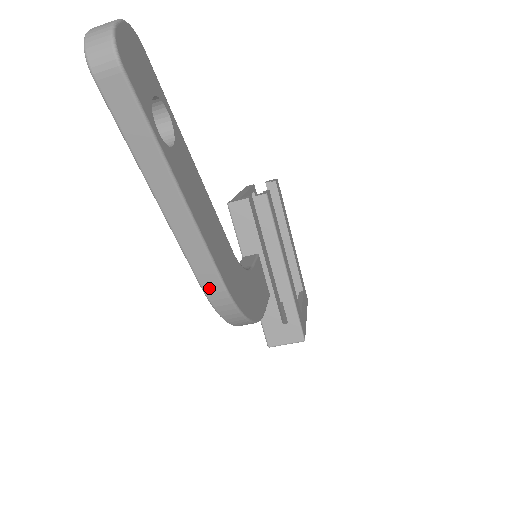
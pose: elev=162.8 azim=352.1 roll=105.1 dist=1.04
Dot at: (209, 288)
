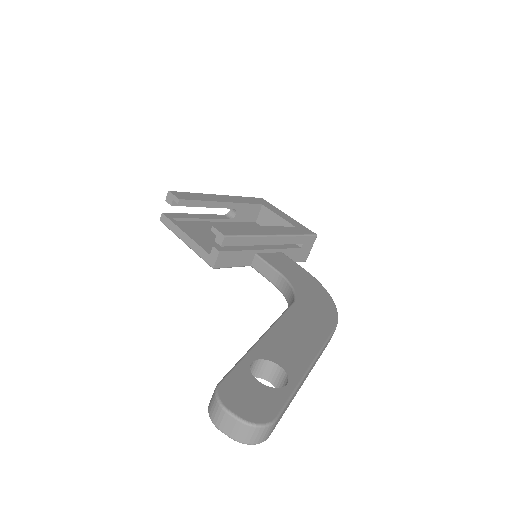
Dot at: (330, 339)
